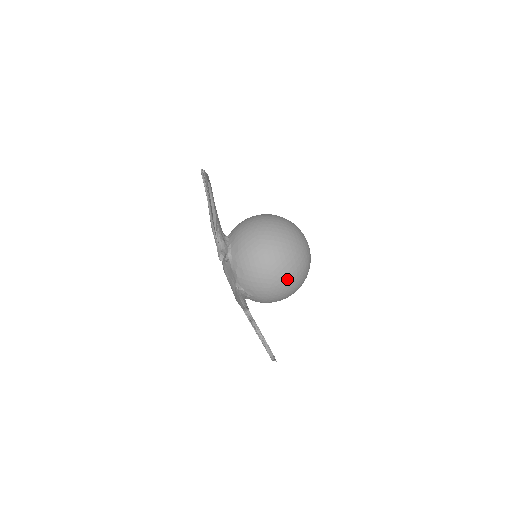
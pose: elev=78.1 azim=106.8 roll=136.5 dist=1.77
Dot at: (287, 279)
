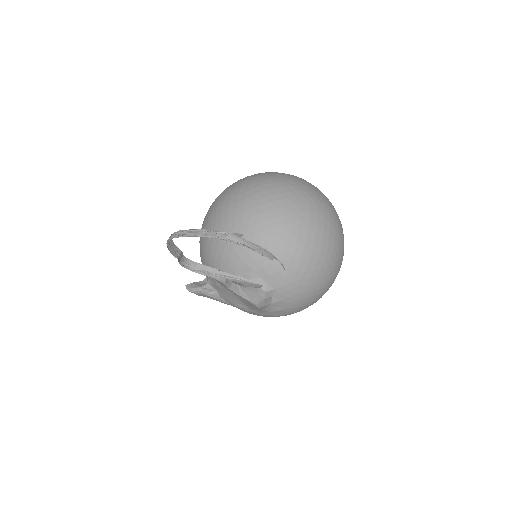
Dot at: (247, 202)
